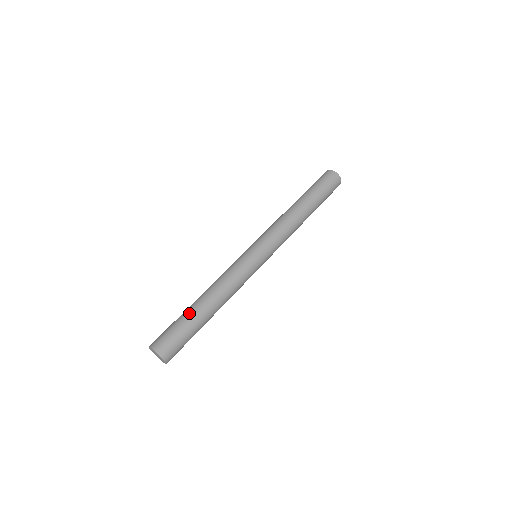
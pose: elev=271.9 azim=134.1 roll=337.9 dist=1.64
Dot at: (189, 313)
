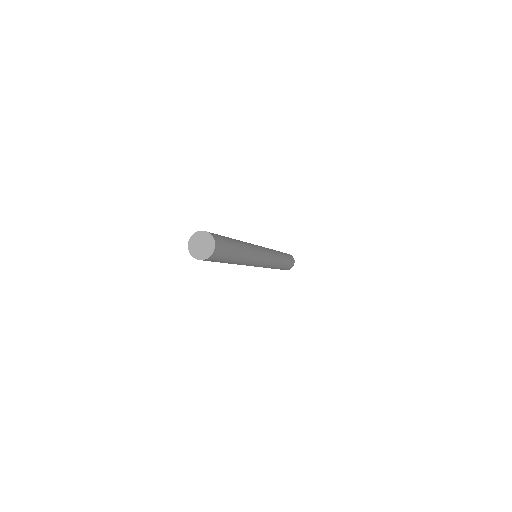
Dot at: occluded
